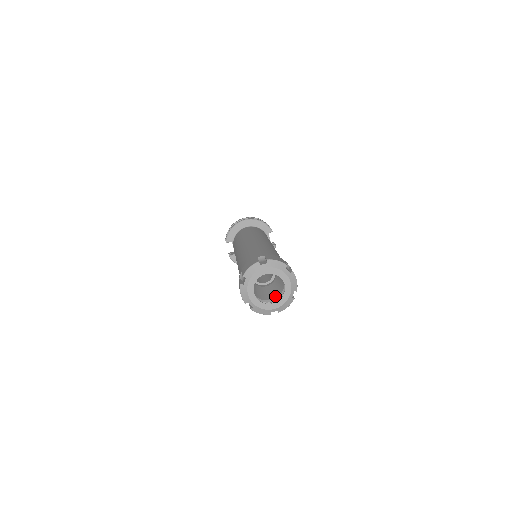
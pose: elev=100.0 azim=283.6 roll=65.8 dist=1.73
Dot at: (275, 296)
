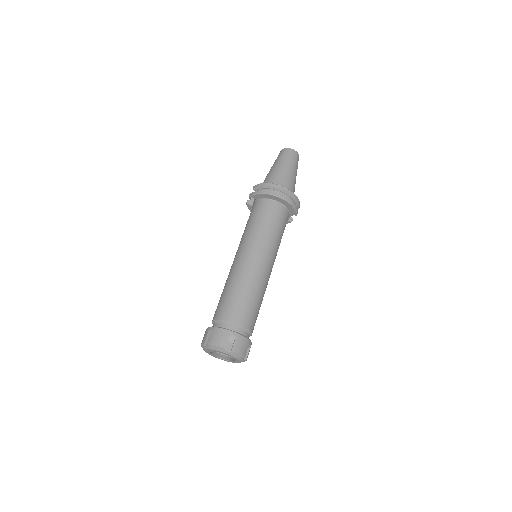
Dot at: occluded
